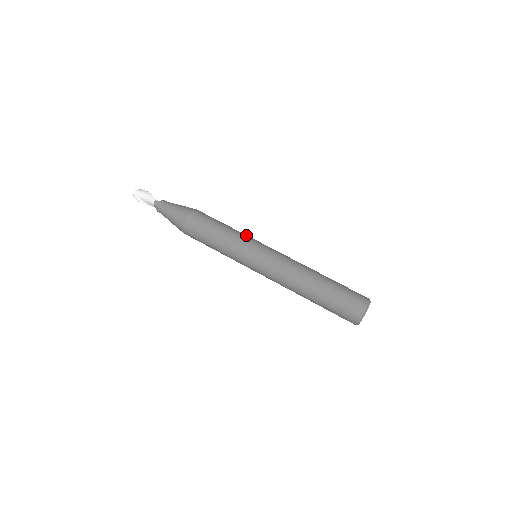
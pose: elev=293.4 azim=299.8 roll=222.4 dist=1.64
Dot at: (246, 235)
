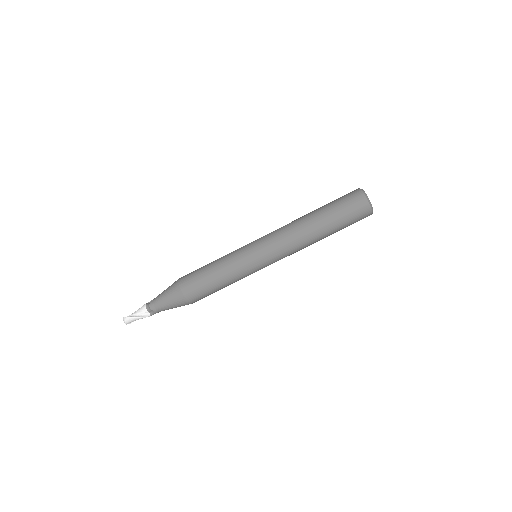
Dot at: (239, 268)
